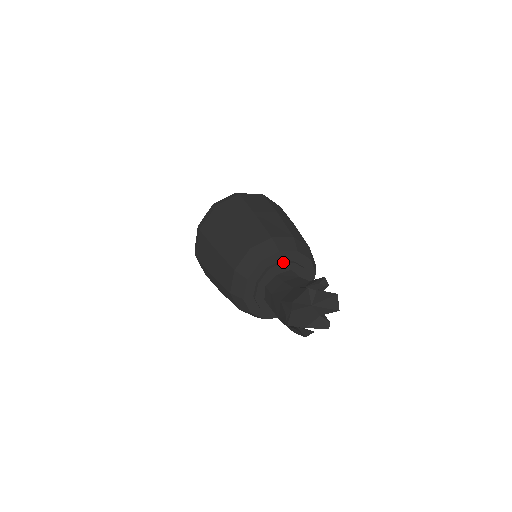
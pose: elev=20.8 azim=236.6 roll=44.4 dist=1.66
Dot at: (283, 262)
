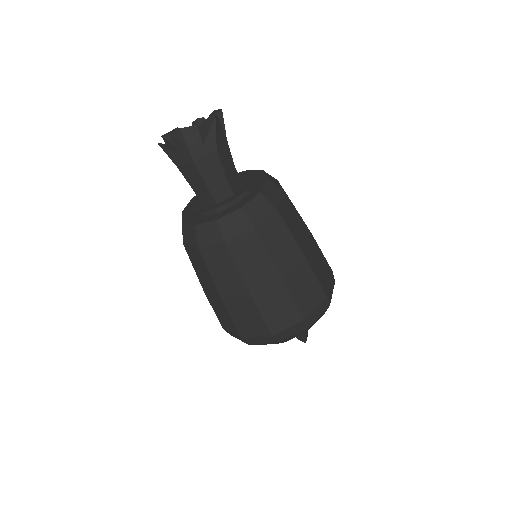
Dot at: occluded
